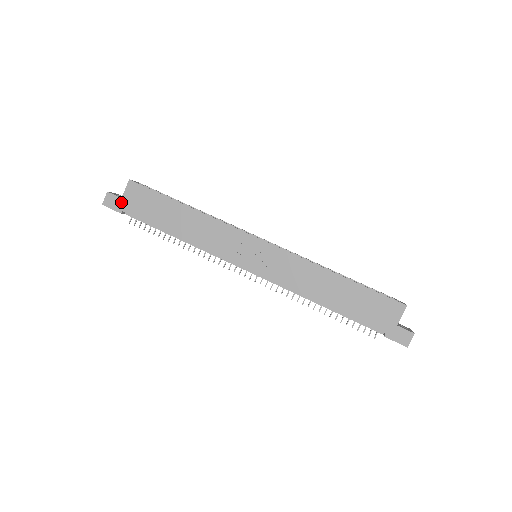
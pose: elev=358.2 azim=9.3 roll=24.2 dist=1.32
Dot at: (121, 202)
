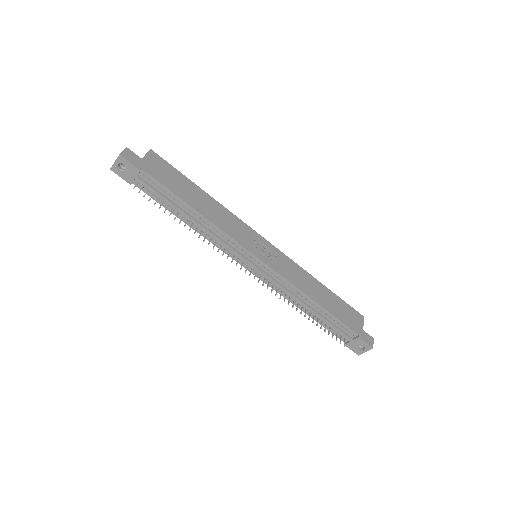
Dot at: (141, 161)
